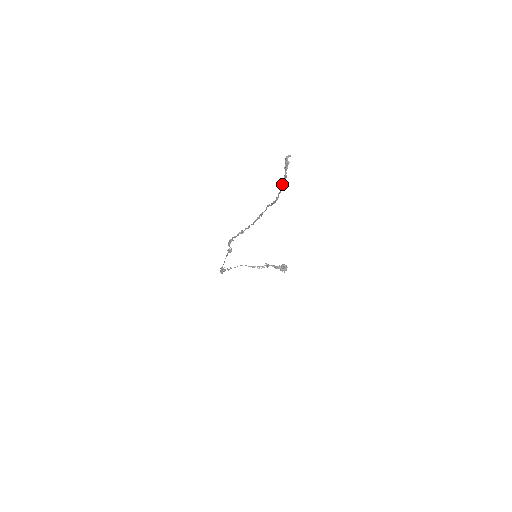
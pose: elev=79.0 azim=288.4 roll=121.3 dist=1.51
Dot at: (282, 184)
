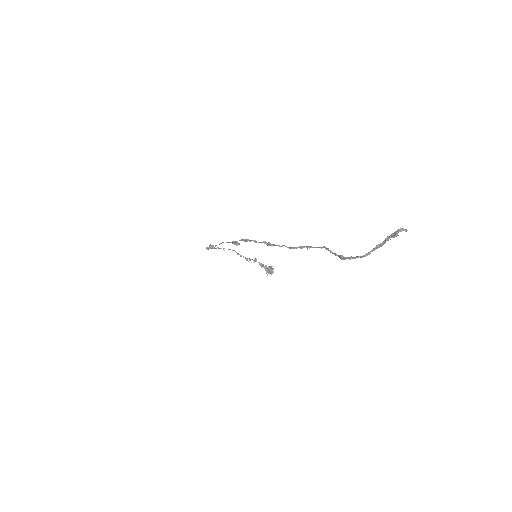
Dot at: occluded
